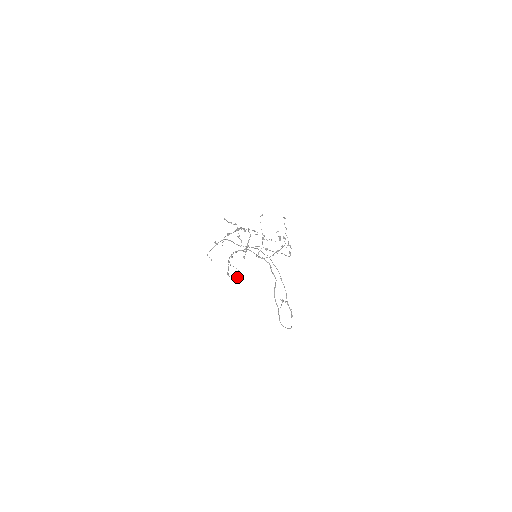
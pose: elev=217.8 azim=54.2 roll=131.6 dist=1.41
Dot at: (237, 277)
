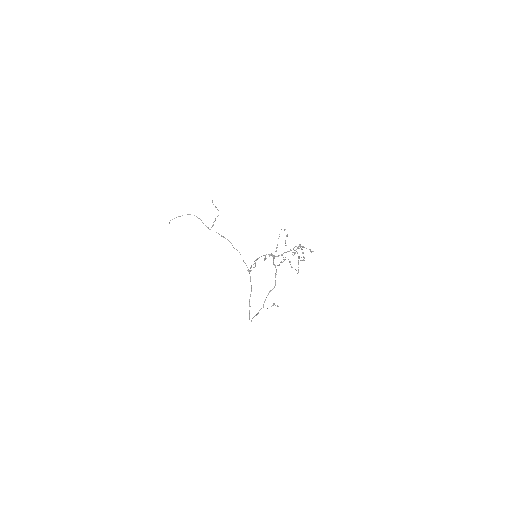
Dot at: (247, 270)
